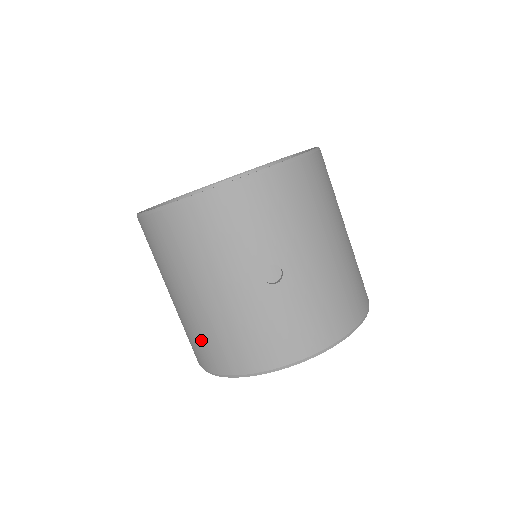
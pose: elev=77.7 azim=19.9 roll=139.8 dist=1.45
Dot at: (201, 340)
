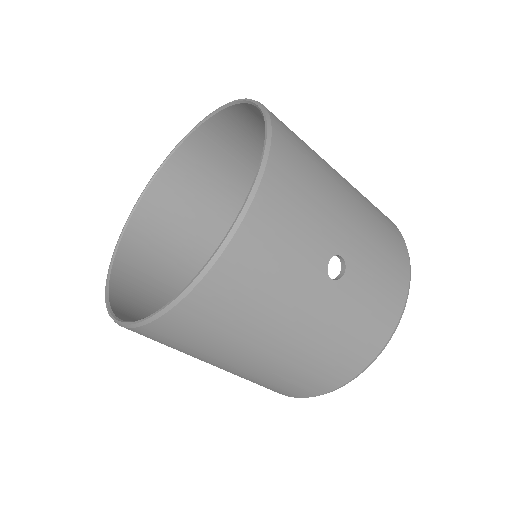
Dot at: (293, 381)
